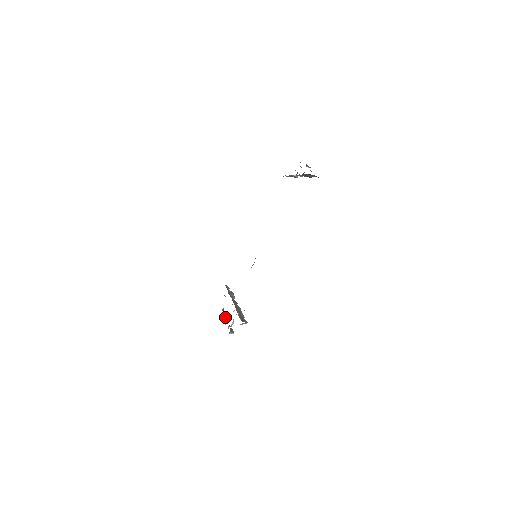
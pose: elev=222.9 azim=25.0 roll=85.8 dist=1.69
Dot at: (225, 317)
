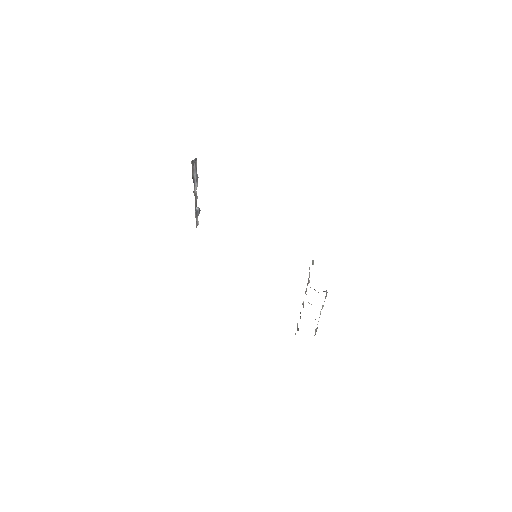
Dot at: occluded
